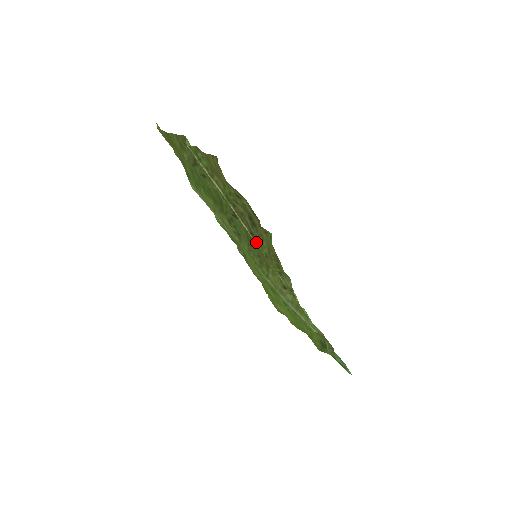
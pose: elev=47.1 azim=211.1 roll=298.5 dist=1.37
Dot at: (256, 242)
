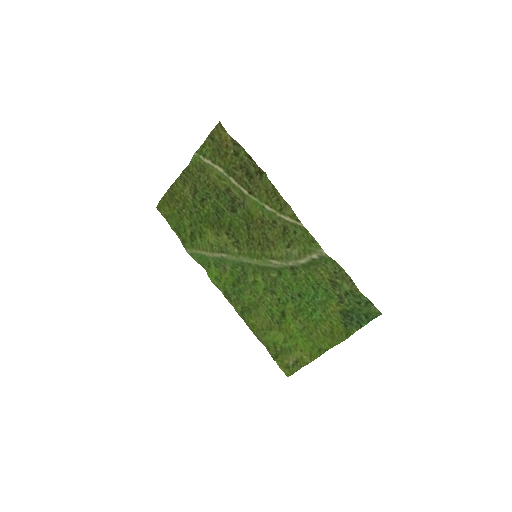
Dot at: (256, 197)
